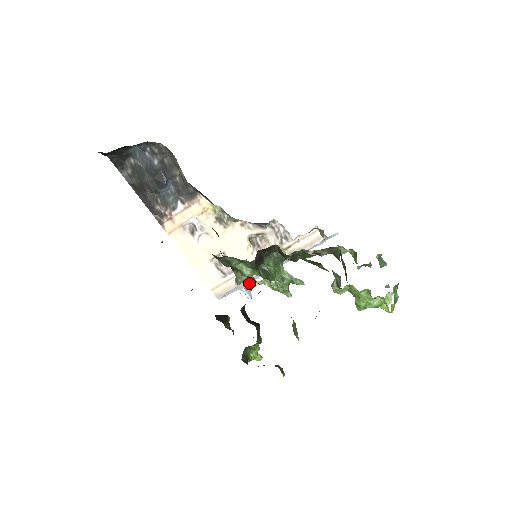
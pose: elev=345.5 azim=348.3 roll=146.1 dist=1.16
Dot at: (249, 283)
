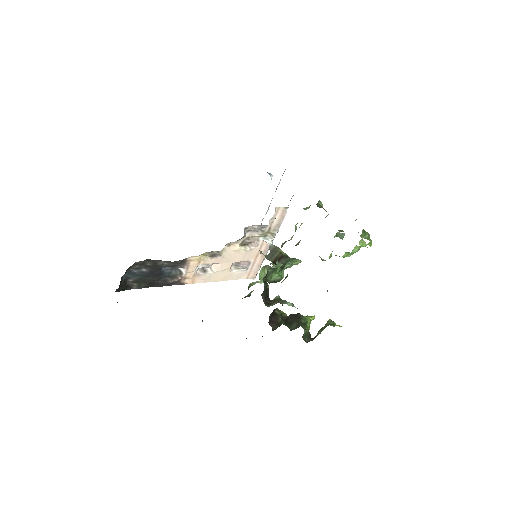
Dot at: occluded
